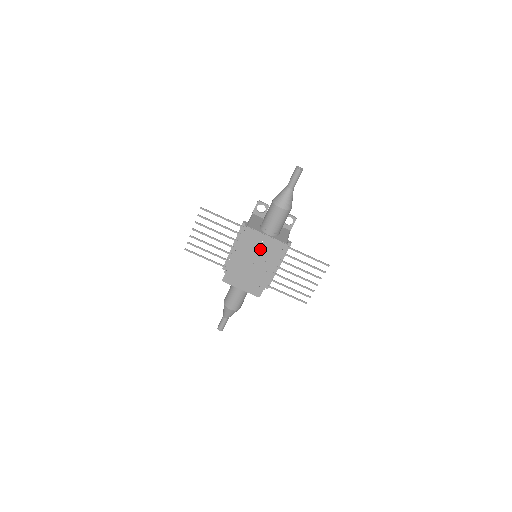
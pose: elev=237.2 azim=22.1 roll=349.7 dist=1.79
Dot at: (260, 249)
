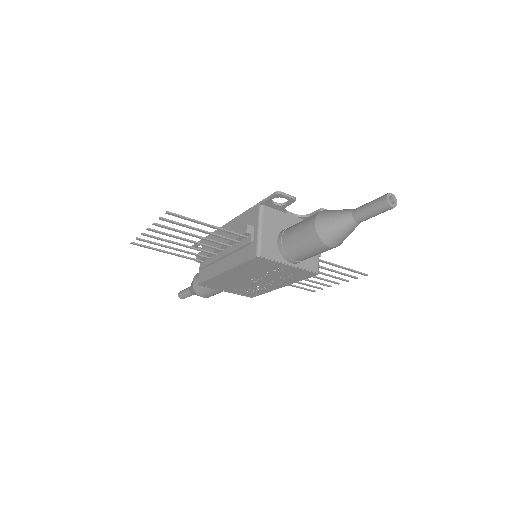
Dot at: (272, 273)
